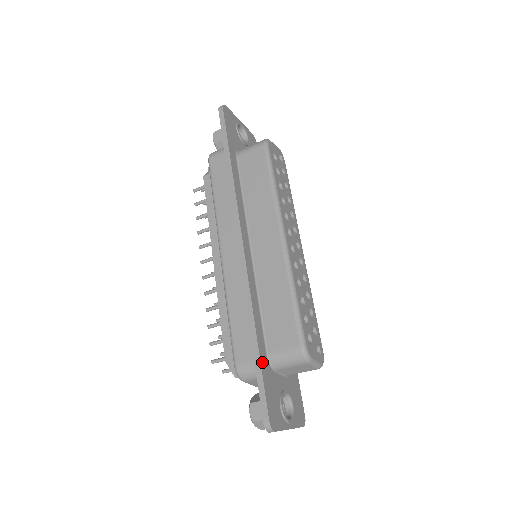
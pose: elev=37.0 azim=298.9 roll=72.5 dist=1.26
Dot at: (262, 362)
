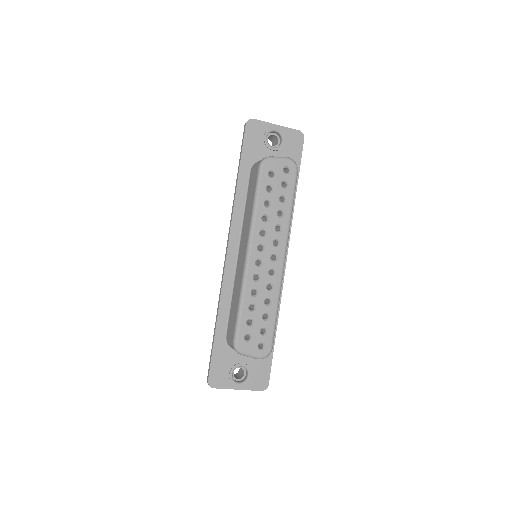
Dot at: (216, 342)
